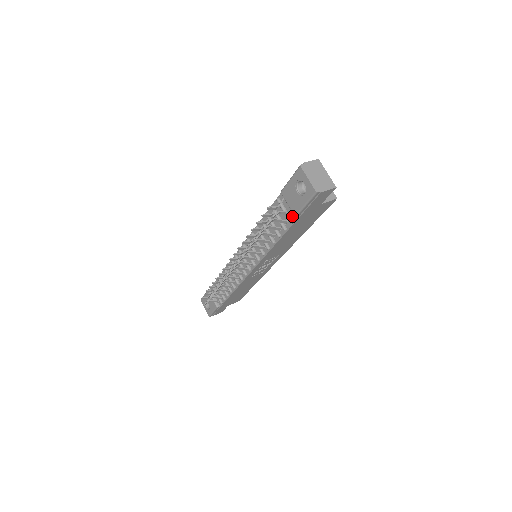
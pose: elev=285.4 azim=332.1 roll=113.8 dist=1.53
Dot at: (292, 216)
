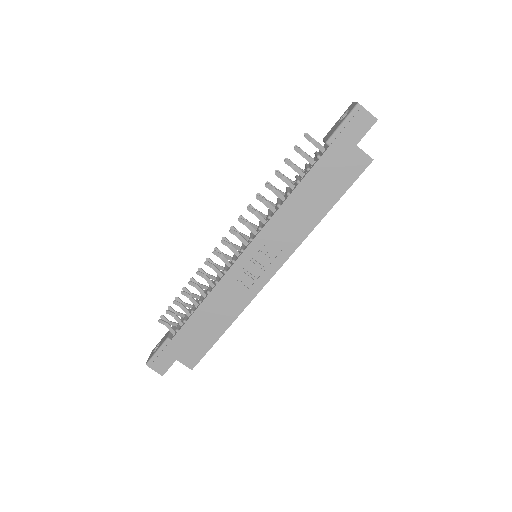
Dot at: (322, 153)
